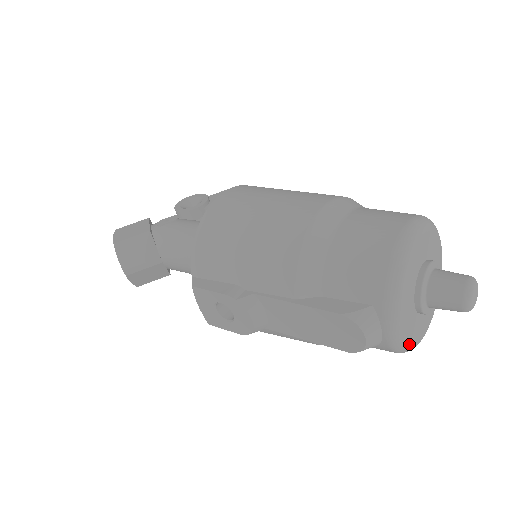
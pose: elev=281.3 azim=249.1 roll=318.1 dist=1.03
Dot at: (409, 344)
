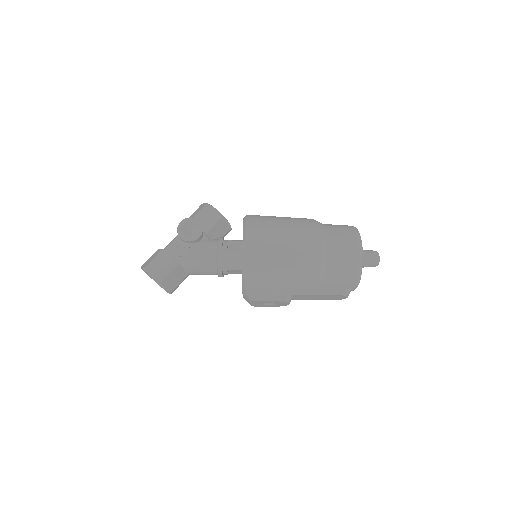
Dot at: occluded
